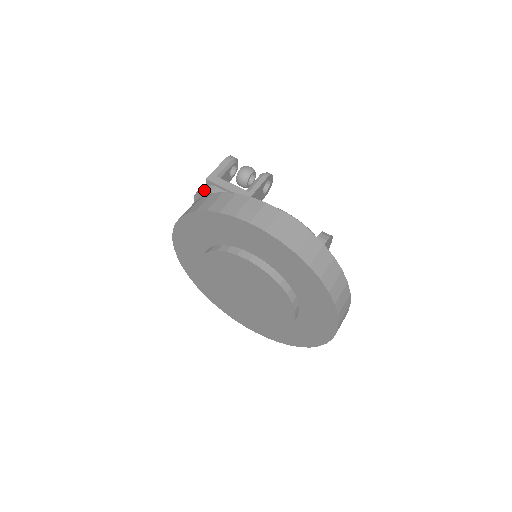
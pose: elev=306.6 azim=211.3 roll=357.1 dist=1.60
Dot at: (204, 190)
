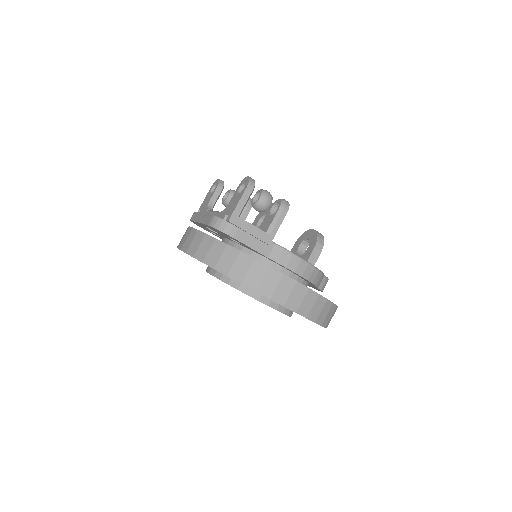
Dot at: (226, 231)
